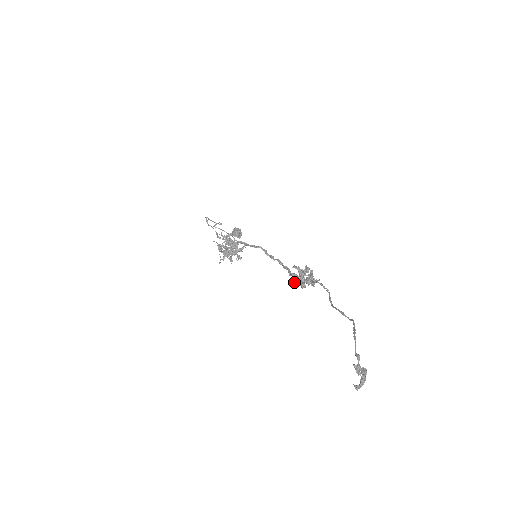
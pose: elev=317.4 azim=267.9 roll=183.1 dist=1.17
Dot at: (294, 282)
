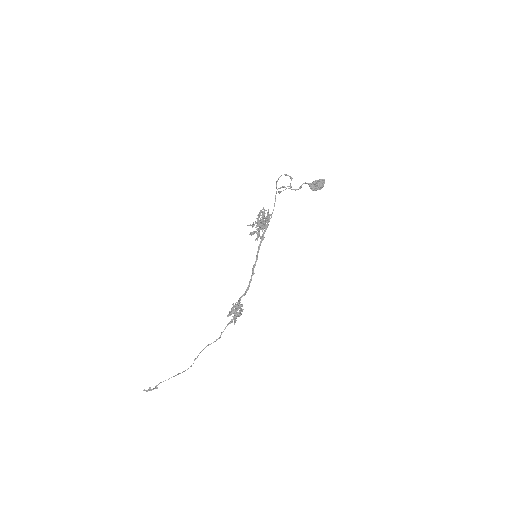
Dot at: (233, 305)
